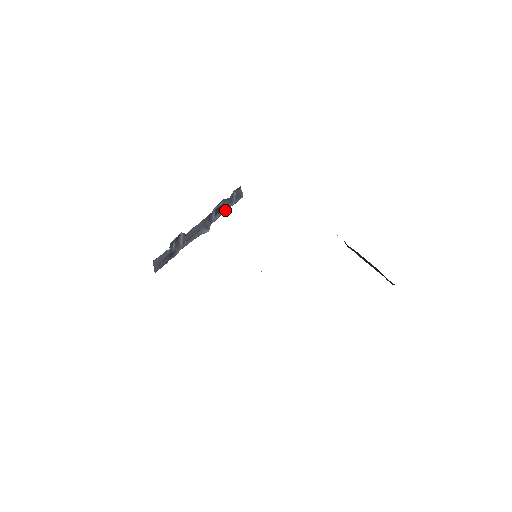
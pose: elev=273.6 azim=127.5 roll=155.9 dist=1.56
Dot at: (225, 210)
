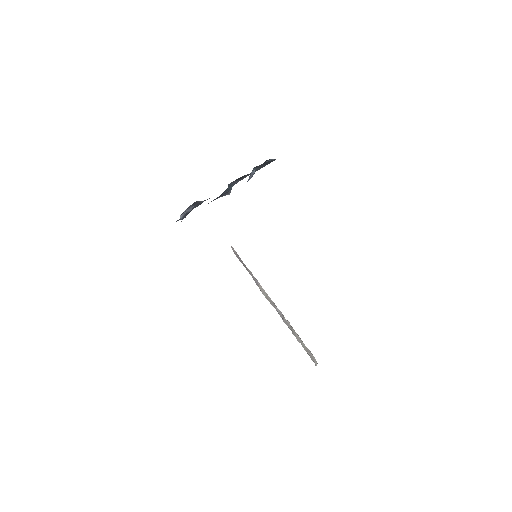
Dot at: occluded
